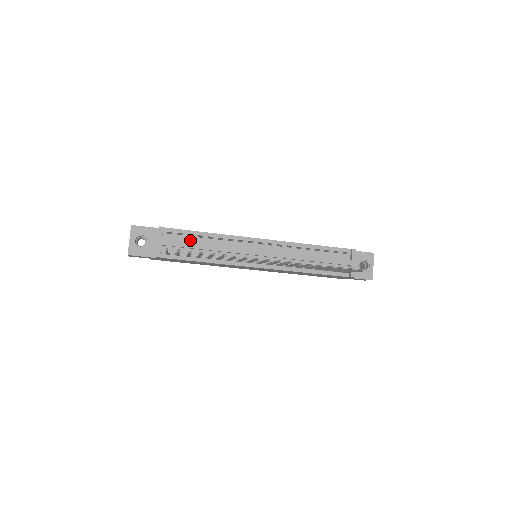
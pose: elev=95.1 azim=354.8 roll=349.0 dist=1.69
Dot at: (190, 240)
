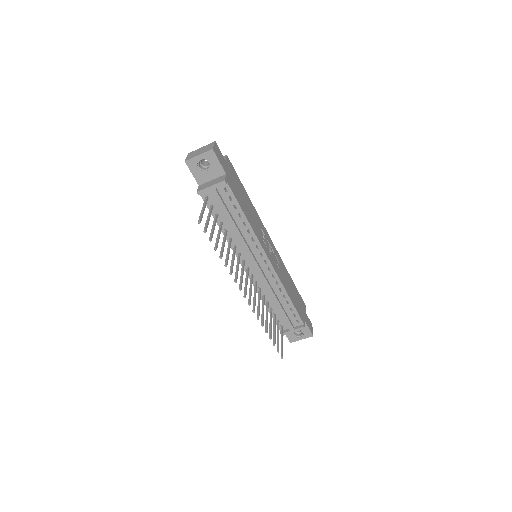
Dot at: (231, 209)
